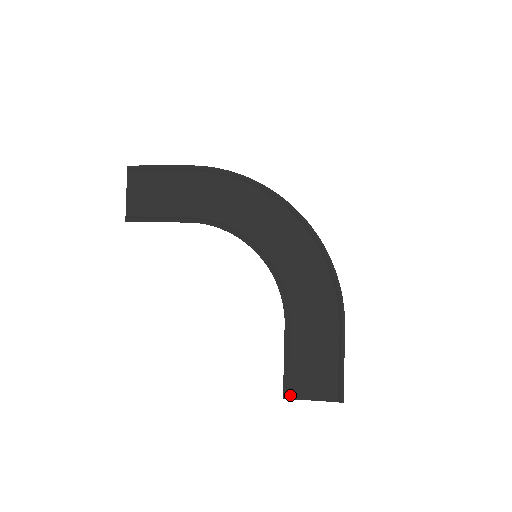
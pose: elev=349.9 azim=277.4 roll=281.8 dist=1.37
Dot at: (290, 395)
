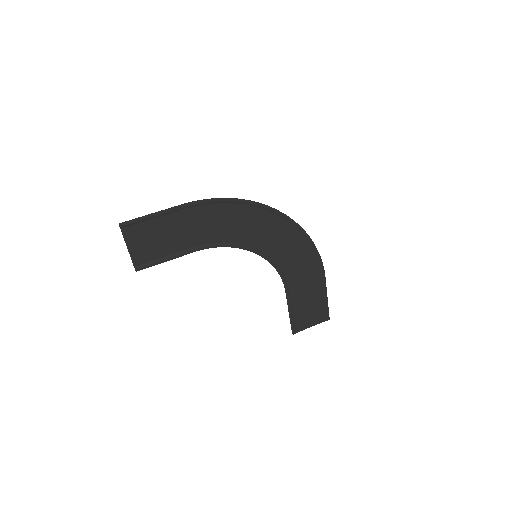
Dot at: (297, 331)
